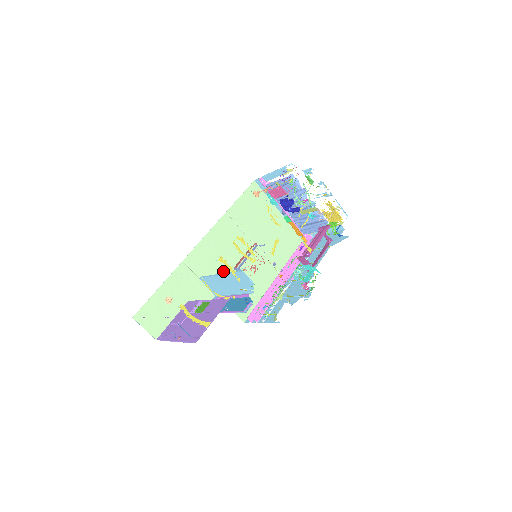
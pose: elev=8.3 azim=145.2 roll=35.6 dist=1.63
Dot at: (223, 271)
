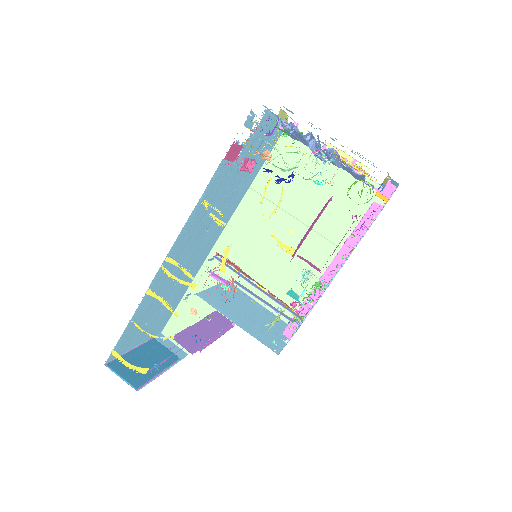
Dot at: (256, 267)
